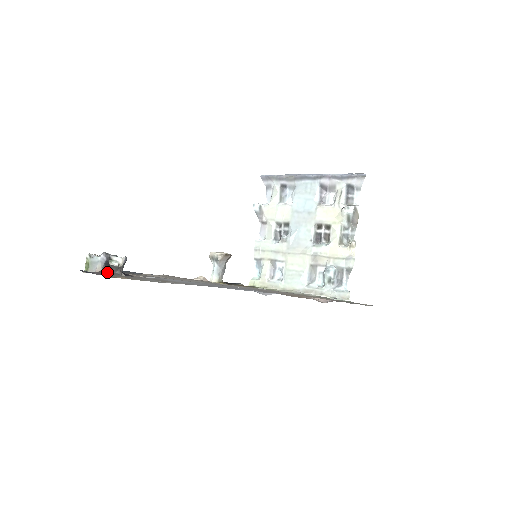
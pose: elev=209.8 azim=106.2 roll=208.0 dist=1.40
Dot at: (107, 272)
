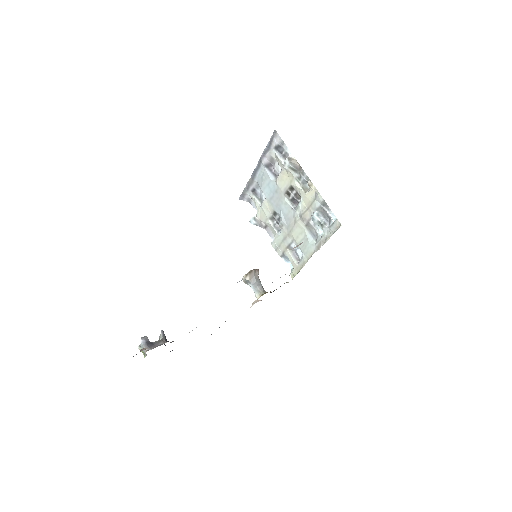
Dot at: (145, 348)
